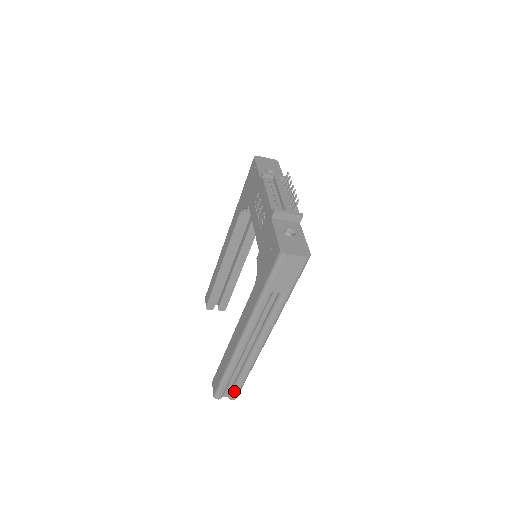
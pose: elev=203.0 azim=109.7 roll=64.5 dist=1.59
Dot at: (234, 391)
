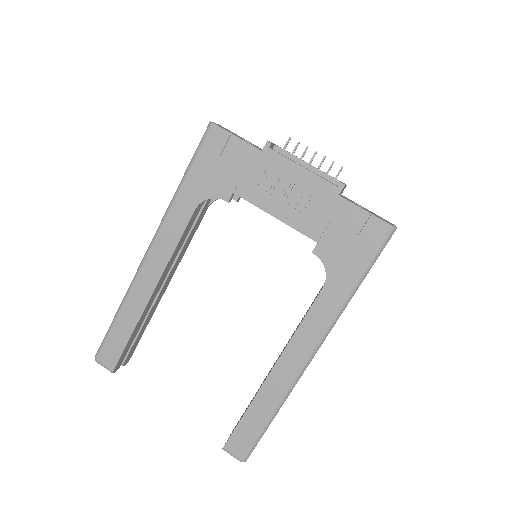
Dot at: occluded
